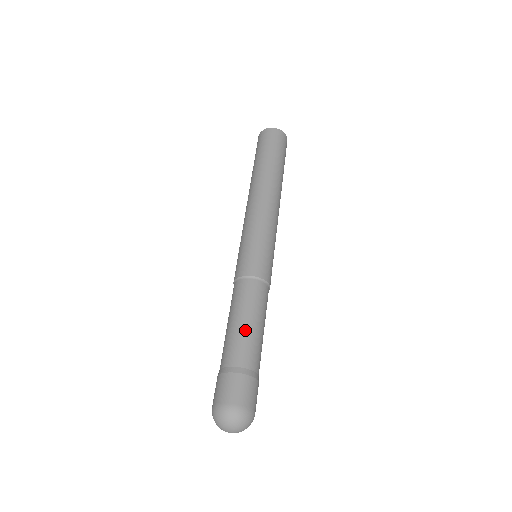
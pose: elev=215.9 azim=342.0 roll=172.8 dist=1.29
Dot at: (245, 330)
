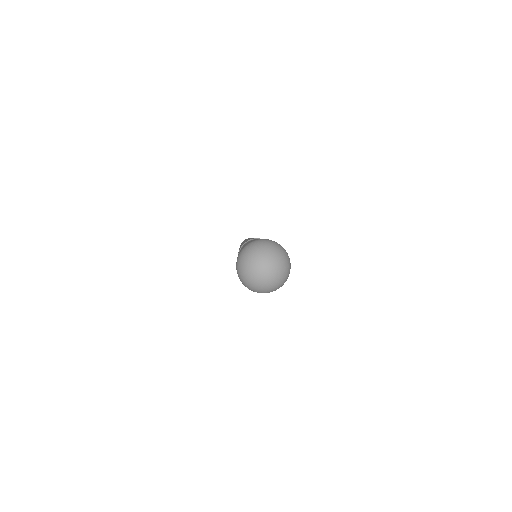
Dot at: occluded
